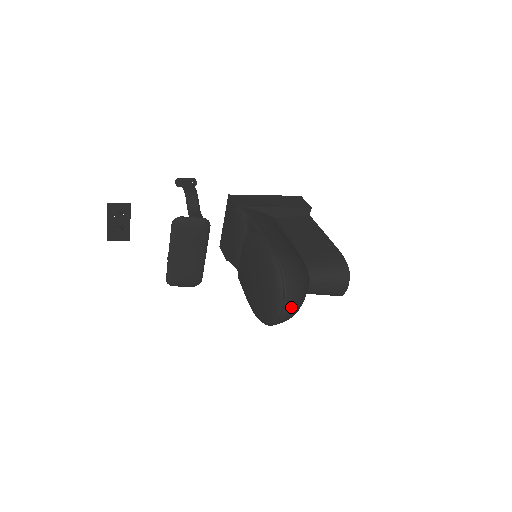
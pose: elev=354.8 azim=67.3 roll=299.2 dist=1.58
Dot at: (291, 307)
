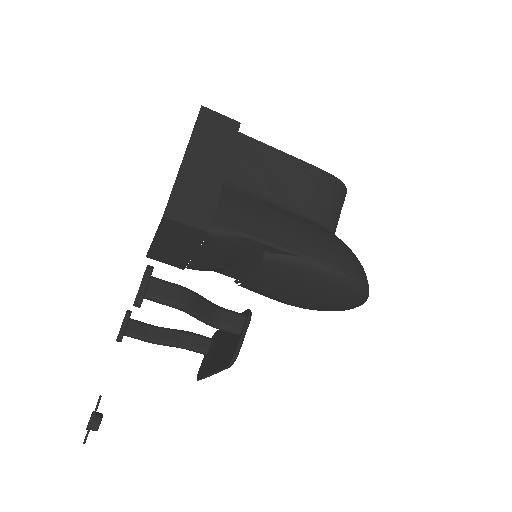
Dot at: occluded
